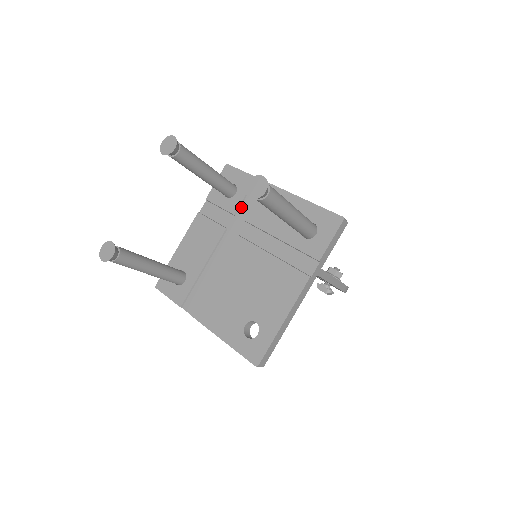
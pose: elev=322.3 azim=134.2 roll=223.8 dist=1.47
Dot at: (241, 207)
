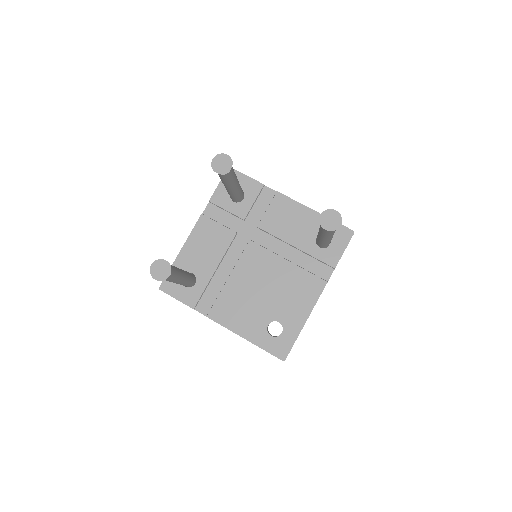
Dot at: (250, 213)
